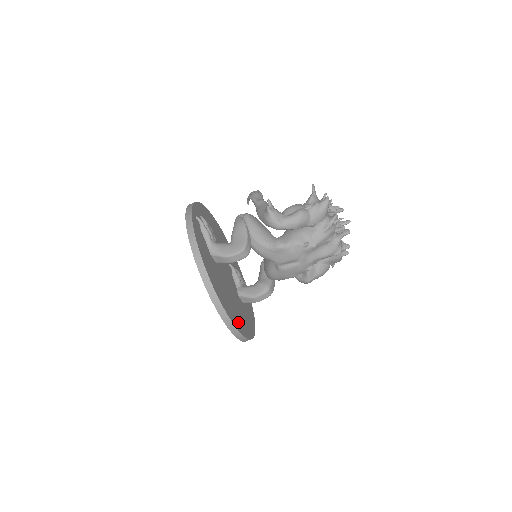
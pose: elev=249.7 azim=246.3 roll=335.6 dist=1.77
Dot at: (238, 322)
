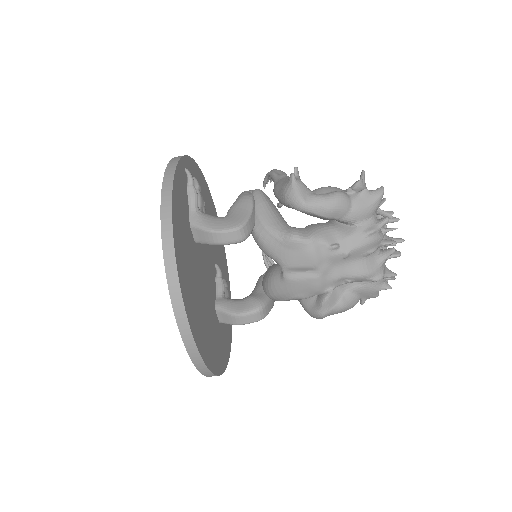
Dot at: (201, 337)
